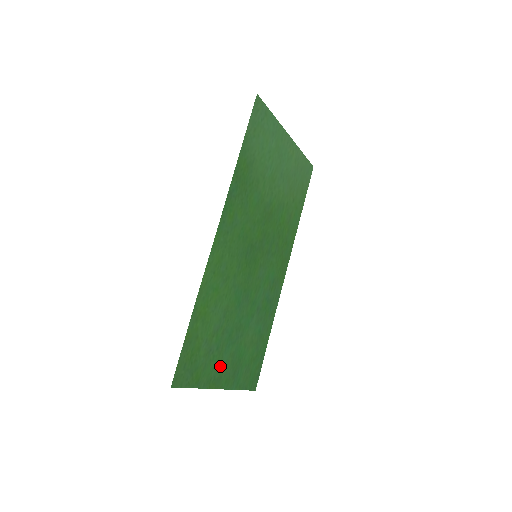
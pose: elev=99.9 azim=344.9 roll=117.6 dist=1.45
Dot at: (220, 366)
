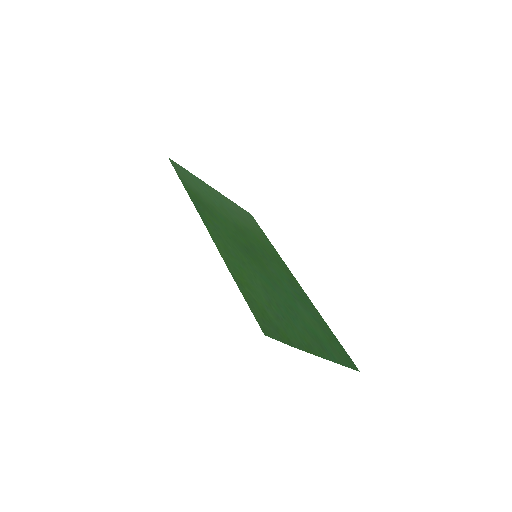
Dot at: (301, 335)
